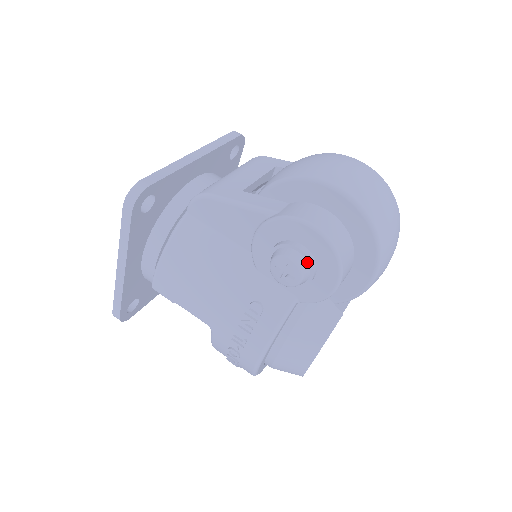
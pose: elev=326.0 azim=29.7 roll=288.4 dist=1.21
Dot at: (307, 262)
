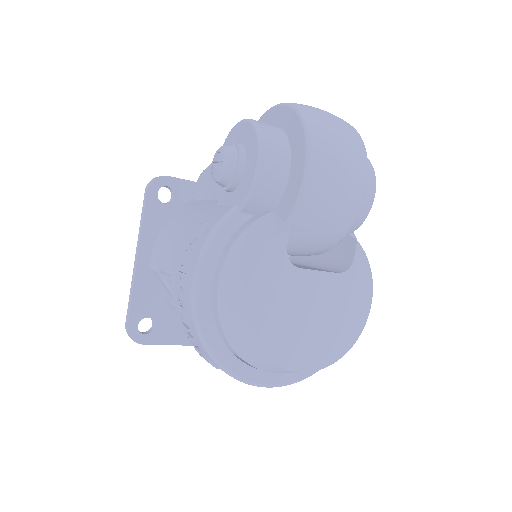
Dot at: (235, 148)
